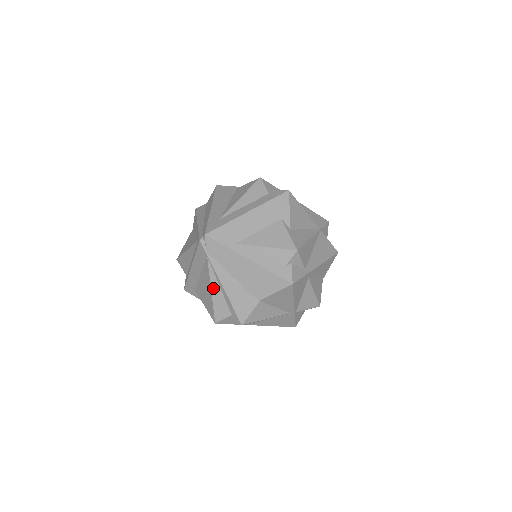
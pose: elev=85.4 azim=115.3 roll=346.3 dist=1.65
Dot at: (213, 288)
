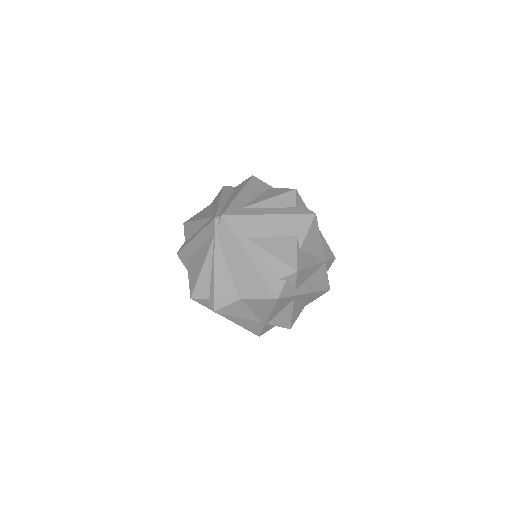
Dot at: (205, 266)
